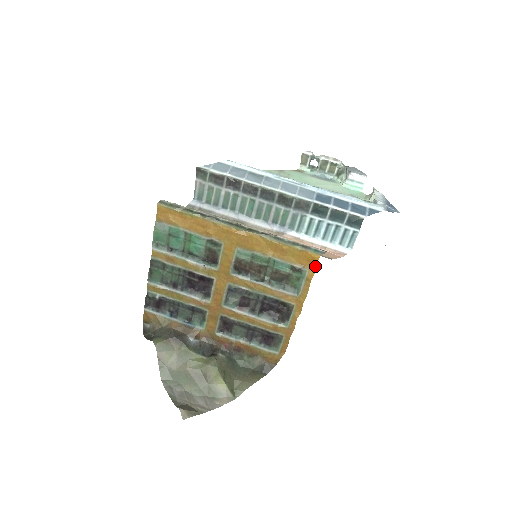
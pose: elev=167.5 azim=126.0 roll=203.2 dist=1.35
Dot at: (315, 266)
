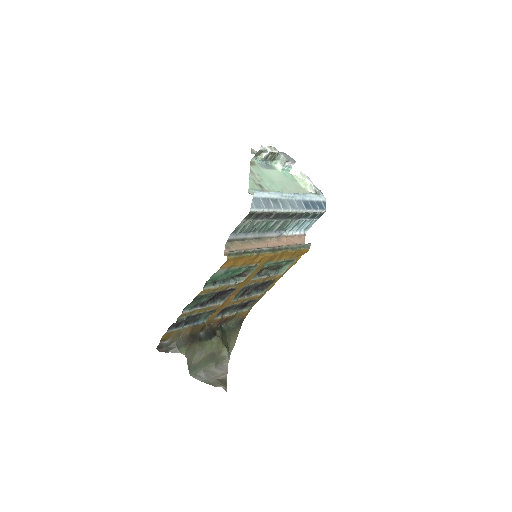
Dot at: occluded
